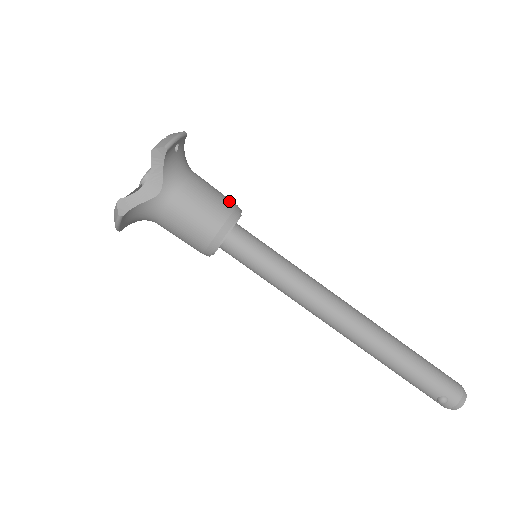
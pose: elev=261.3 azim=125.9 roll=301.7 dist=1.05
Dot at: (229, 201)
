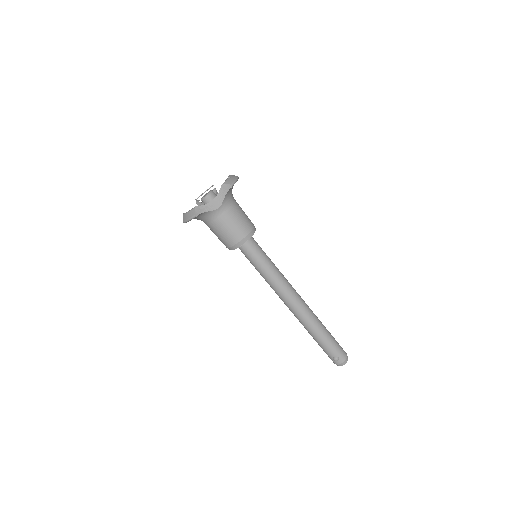
Dot at: occluded
